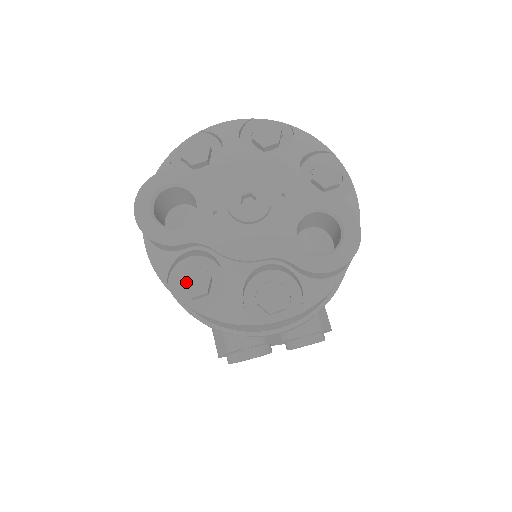
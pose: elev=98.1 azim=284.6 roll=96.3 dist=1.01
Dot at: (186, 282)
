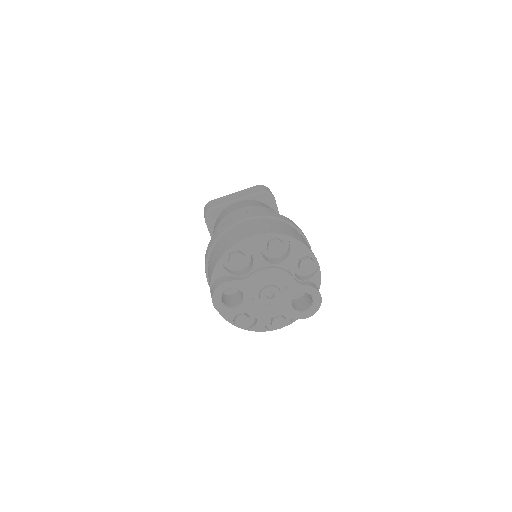
Dot at: (238, 322)
